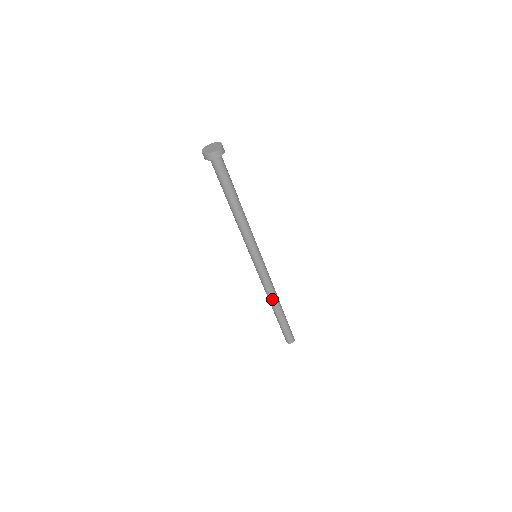
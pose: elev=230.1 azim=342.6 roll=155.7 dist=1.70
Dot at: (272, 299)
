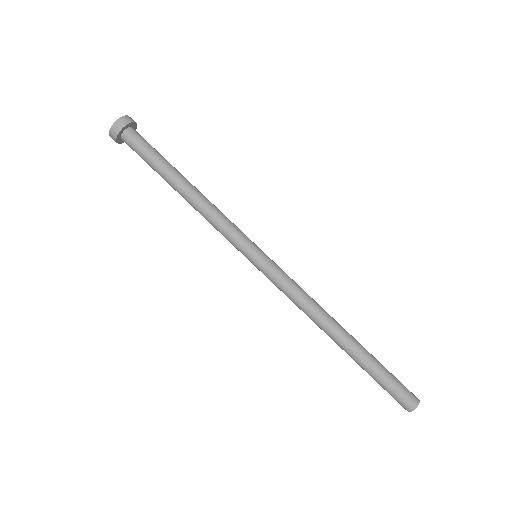
Dot at: (324, 320)
